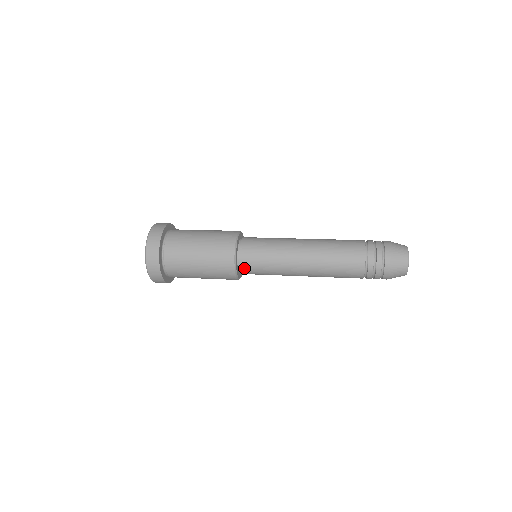
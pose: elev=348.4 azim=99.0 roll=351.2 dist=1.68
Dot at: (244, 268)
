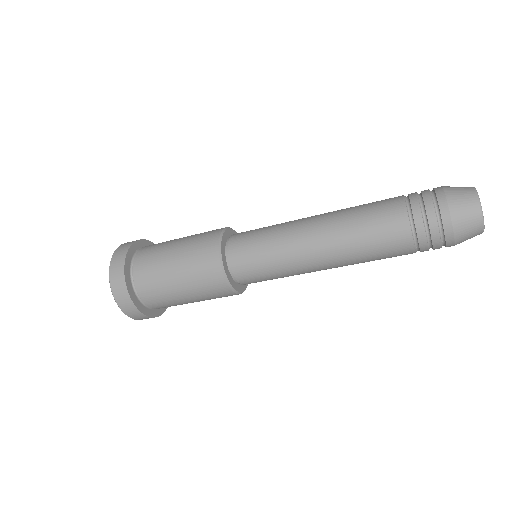
Dot at: (233, 254)
